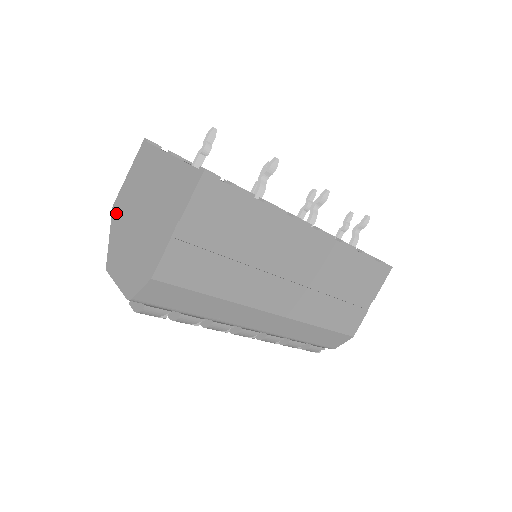
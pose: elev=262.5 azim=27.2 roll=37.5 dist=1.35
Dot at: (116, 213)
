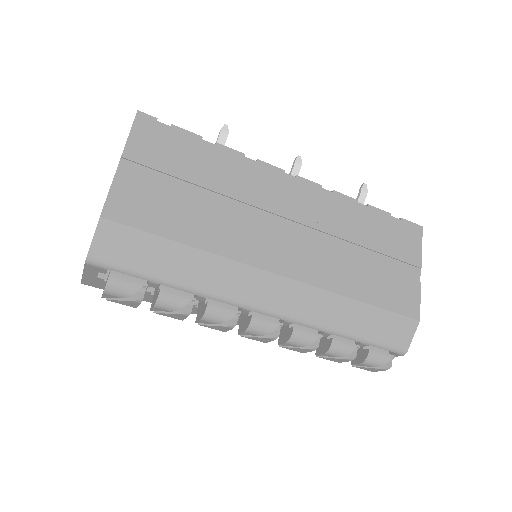
Dot at: occluded
